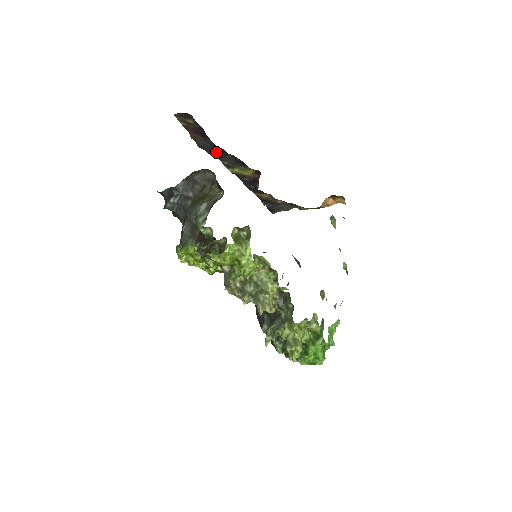
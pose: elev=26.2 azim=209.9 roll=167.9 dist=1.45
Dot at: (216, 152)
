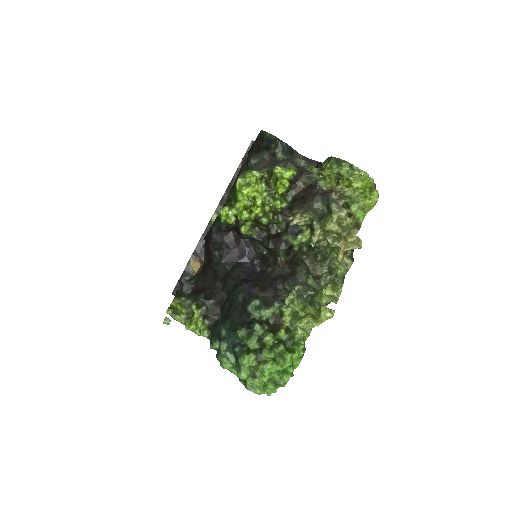
Dot at: occluded
